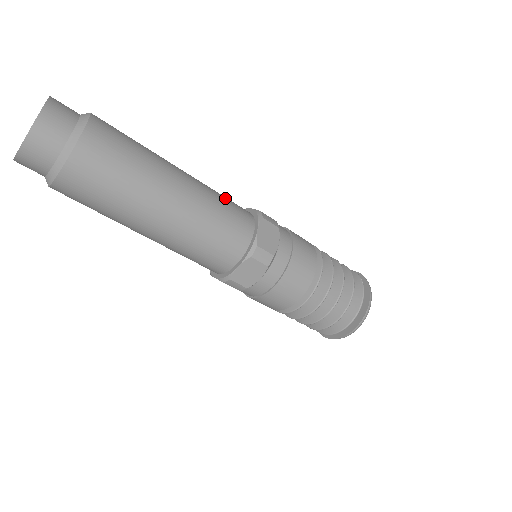
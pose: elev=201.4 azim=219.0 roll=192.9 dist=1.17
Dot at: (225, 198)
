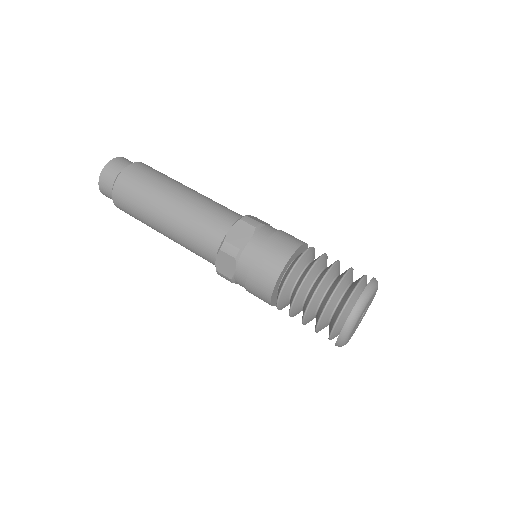
Dot at: (218, 207)
